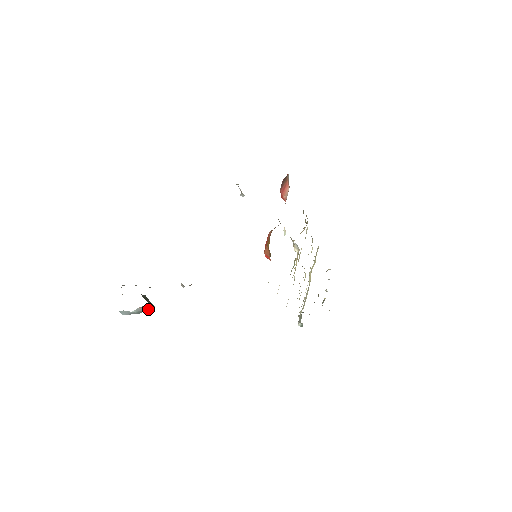
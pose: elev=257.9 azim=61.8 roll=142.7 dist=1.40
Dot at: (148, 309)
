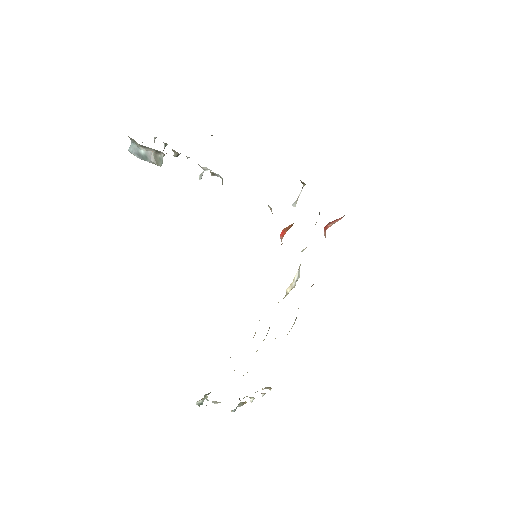
Dot at: (155, 162)
